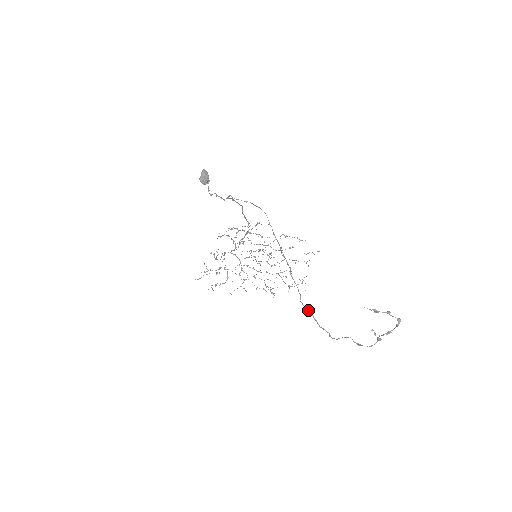
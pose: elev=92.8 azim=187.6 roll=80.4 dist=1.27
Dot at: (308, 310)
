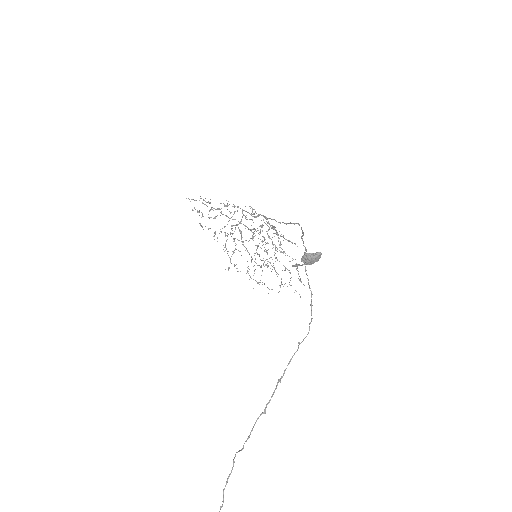
Dot at: occluded
